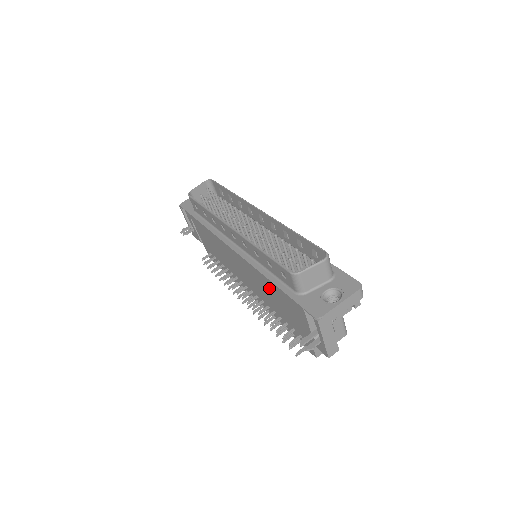
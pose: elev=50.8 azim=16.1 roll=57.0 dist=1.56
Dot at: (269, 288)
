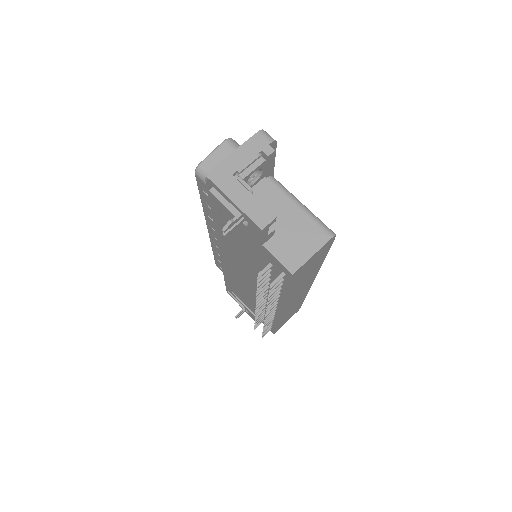
Dot at: (232, 242)
